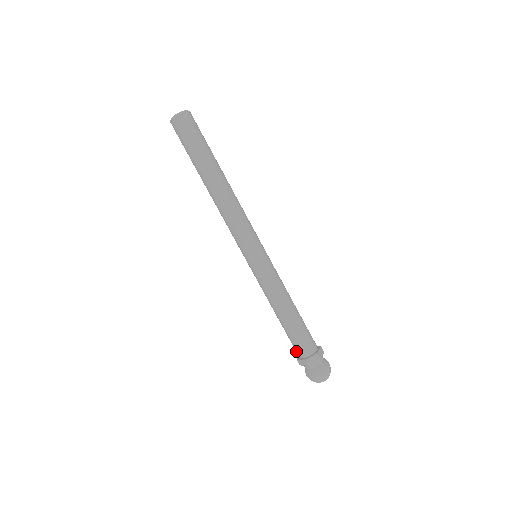
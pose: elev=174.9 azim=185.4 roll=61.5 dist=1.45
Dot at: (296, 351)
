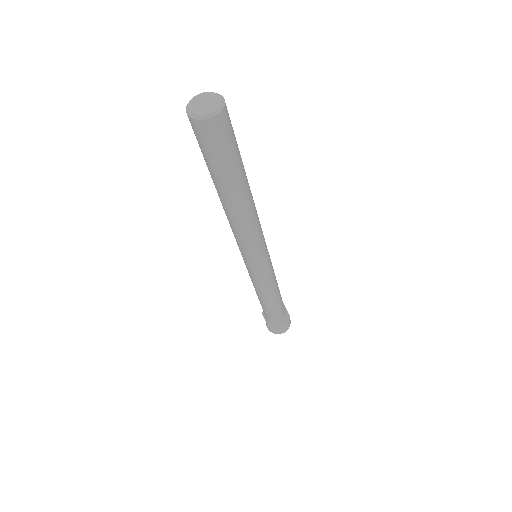
Dot at: (270, 319)
